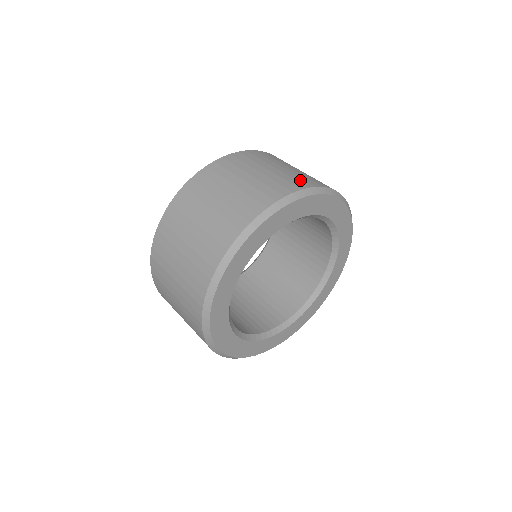
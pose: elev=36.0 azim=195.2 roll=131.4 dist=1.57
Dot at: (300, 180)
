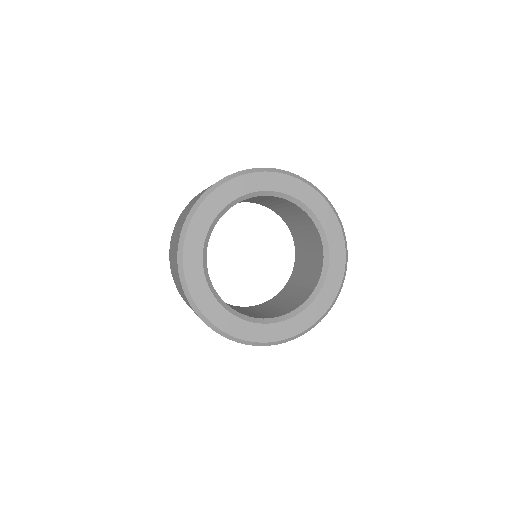
Dot at: occluded
